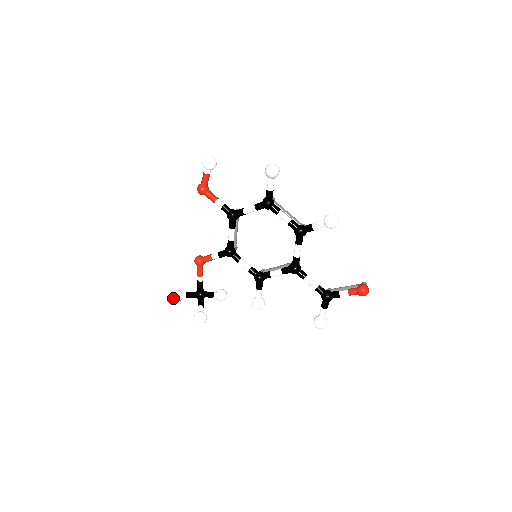
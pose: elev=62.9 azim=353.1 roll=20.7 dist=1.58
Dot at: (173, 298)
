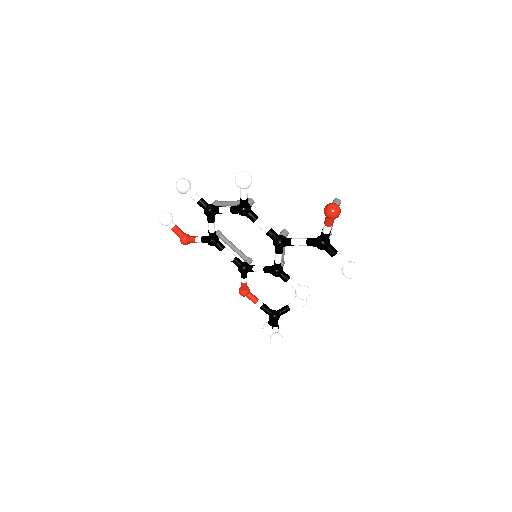
Dot at: (265, 333)
